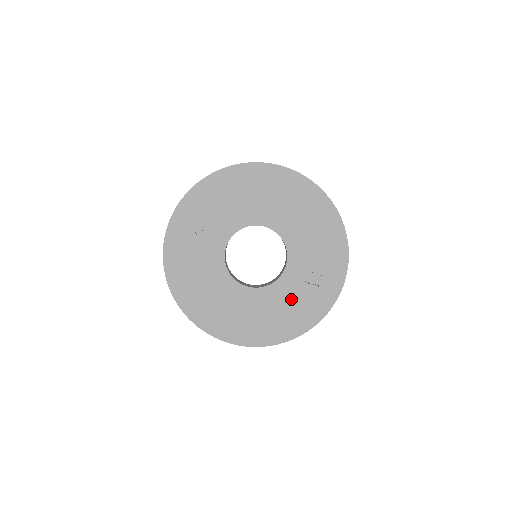
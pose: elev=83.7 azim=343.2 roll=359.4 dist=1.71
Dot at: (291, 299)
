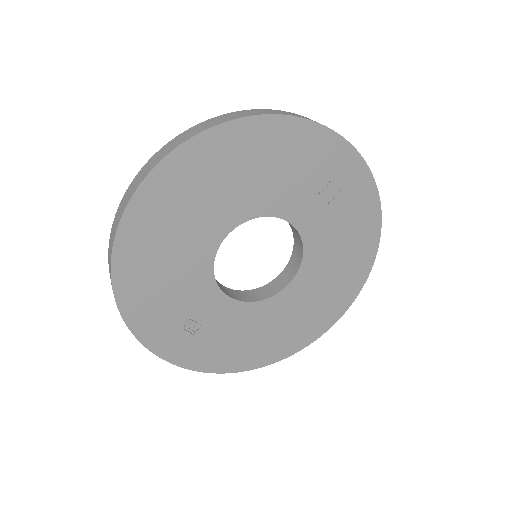
Dot at: (335, 233)
